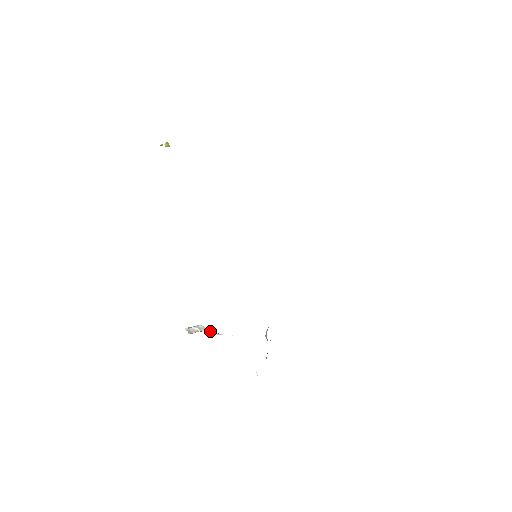
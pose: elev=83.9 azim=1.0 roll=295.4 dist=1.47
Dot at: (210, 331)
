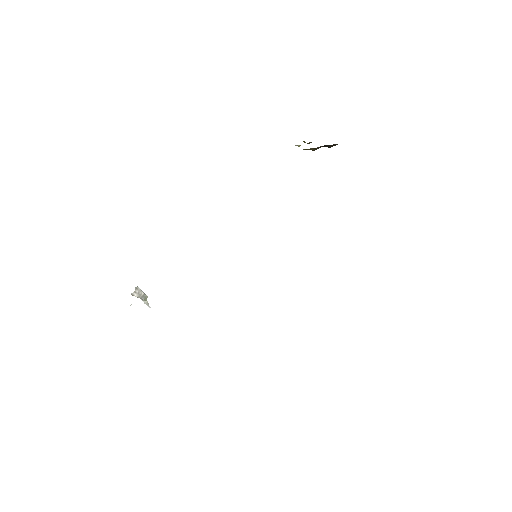
Dot at: occluded
